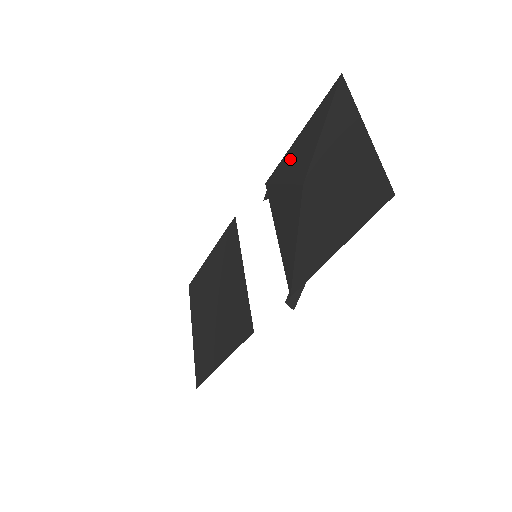
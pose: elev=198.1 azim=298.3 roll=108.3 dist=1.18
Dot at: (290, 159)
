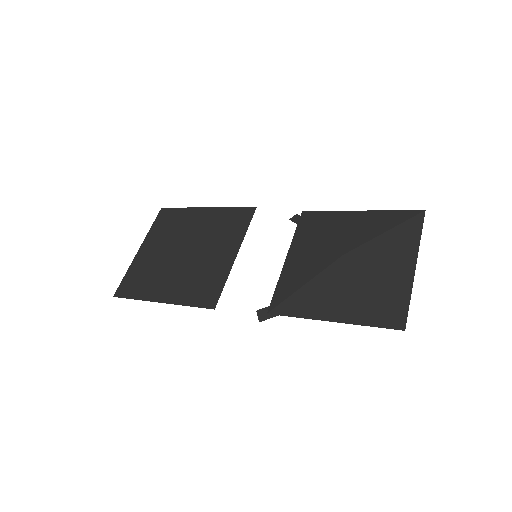
Dot at: (340, 220)
